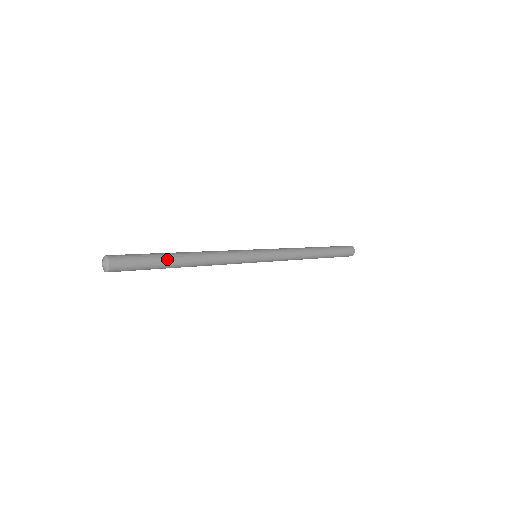
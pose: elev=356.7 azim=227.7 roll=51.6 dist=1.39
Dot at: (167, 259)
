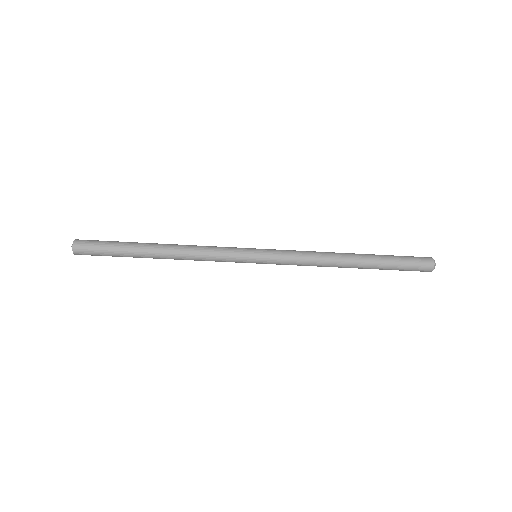
Dot at: (134, 243)
